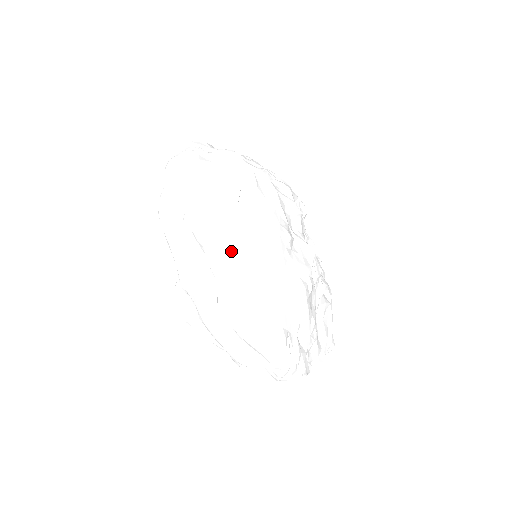
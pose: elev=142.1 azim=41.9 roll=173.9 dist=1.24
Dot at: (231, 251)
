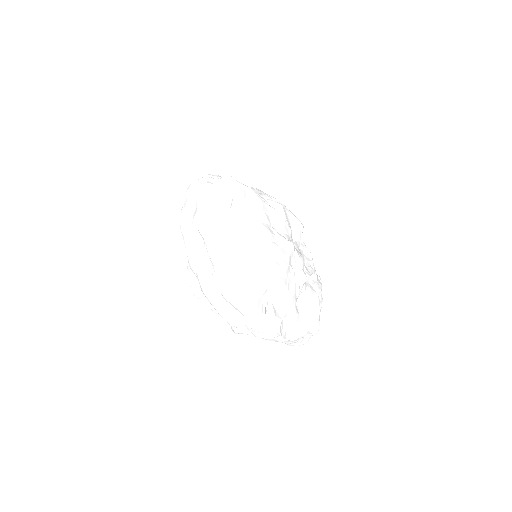
Dot at: (222, 239)
